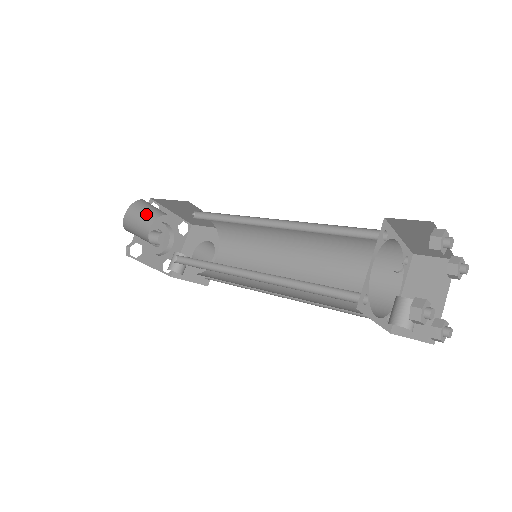
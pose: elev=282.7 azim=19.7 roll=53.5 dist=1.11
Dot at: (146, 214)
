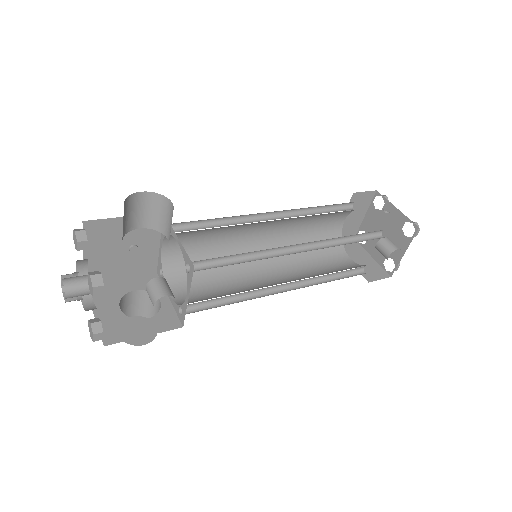
Dot at: (124, 222)
